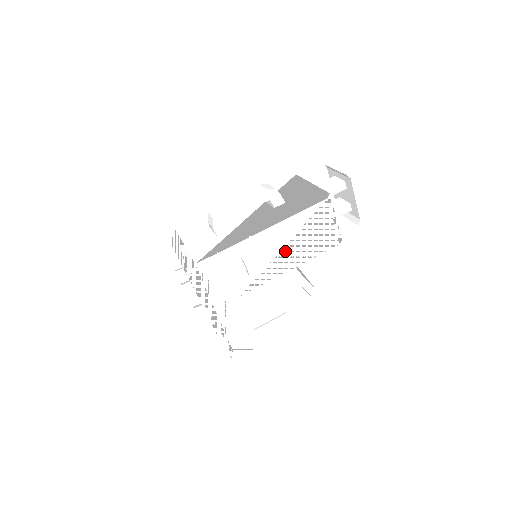
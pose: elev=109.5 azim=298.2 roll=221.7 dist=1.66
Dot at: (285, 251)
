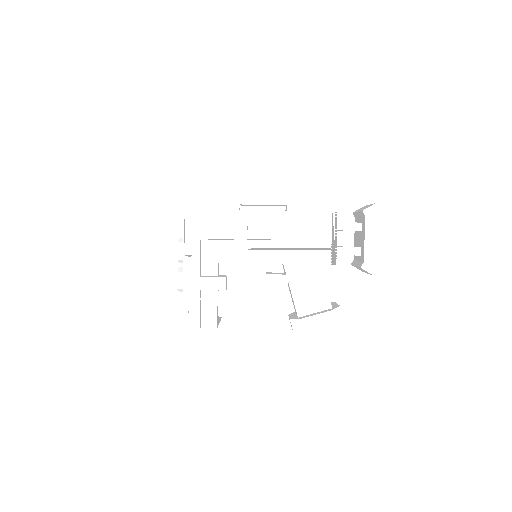
Dot at: (276, 242)
